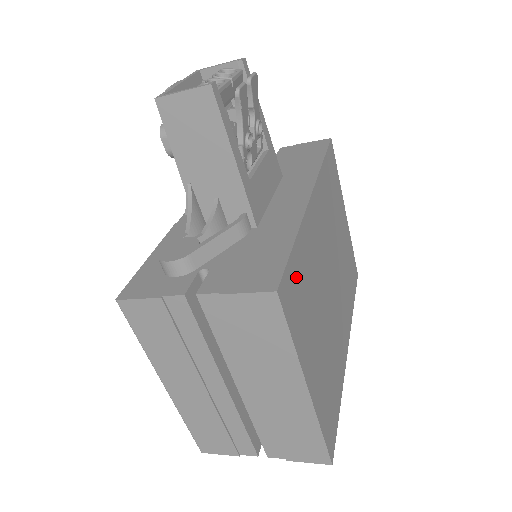
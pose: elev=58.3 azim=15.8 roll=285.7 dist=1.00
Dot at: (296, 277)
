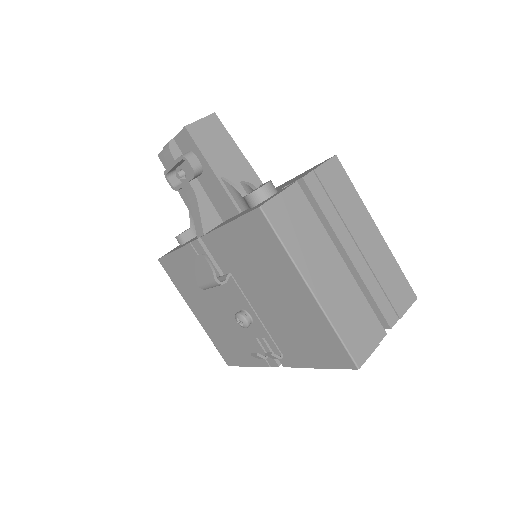
Dot at: occluded
